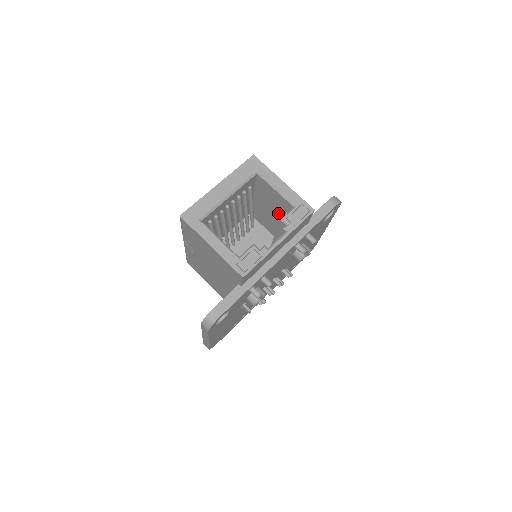
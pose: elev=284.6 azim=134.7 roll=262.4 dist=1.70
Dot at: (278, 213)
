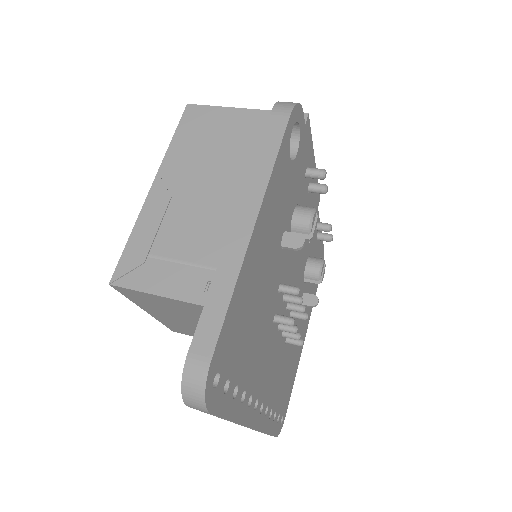
Dot at: occluded
